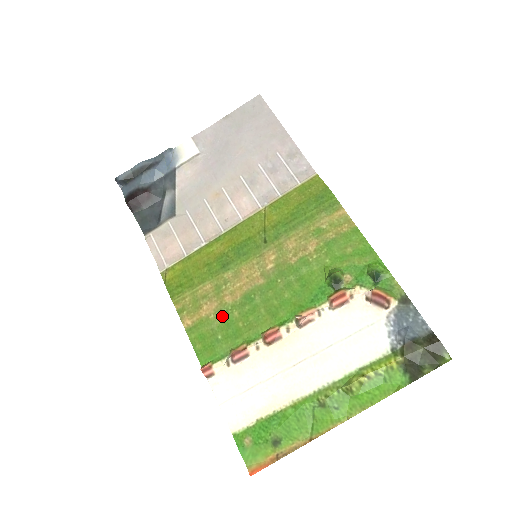
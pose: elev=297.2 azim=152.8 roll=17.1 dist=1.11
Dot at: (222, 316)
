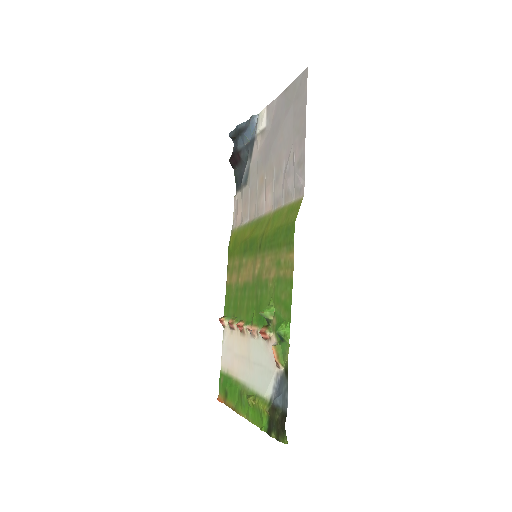
Dot at: (236, 290)
